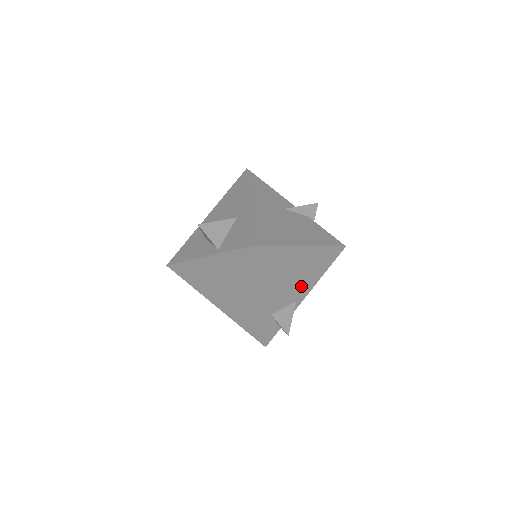
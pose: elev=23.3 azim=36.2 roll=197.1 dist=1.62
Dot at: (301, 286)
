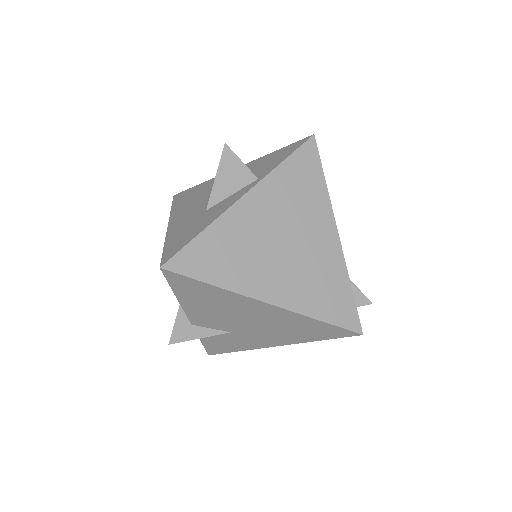
Dot at: occluded
